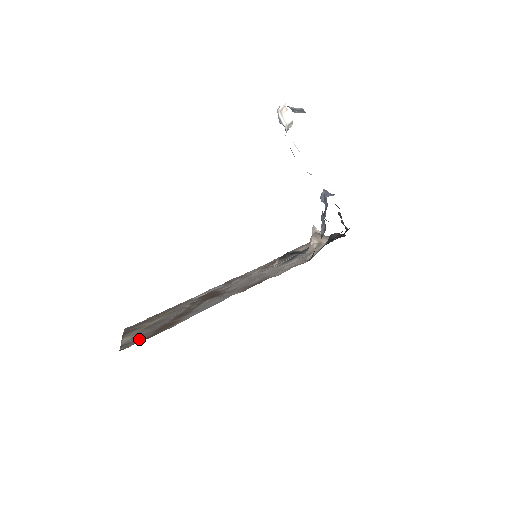
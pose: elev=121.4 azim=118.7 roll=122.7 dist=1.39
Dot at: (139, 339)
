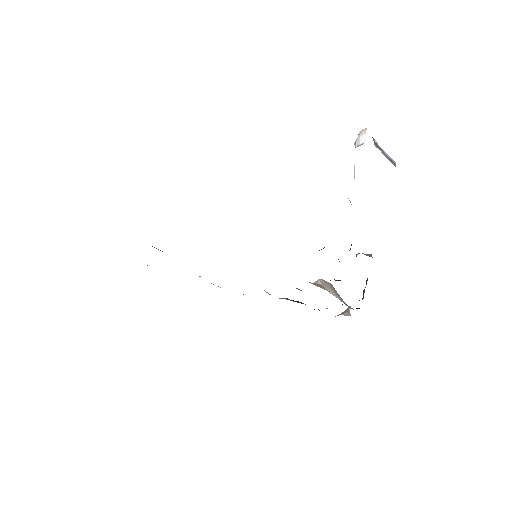
Dot at: occluded
